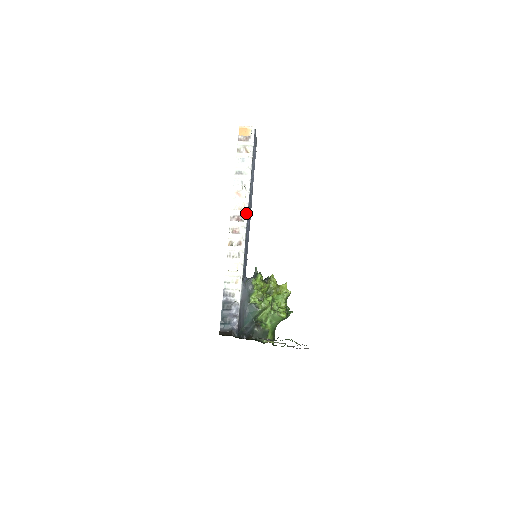
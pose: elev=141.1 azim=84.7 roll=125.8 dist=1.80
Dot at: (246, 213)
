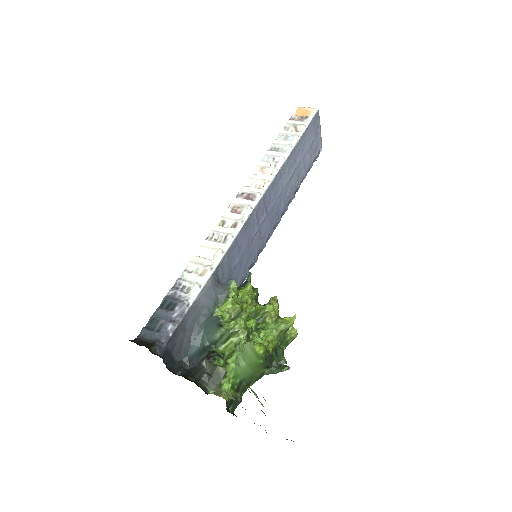
Dot at: (262, 192)
